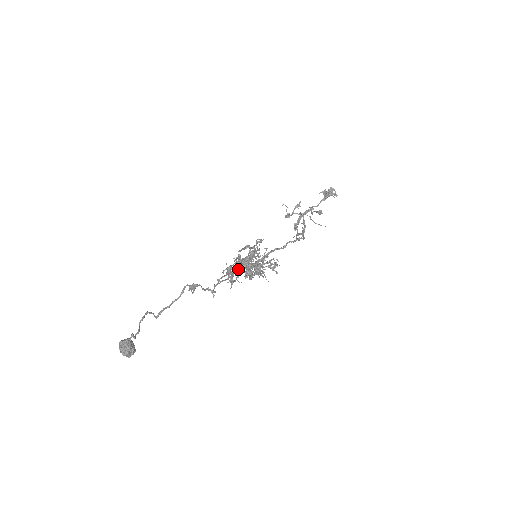
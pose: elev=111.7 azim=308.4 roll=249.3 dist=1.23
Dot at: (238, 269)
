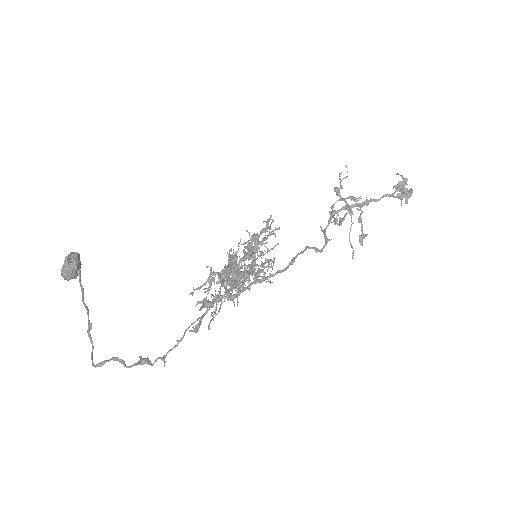
Dot at: (217, 298)
